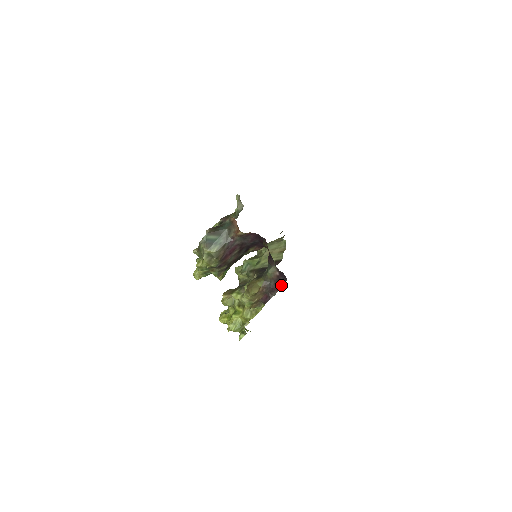
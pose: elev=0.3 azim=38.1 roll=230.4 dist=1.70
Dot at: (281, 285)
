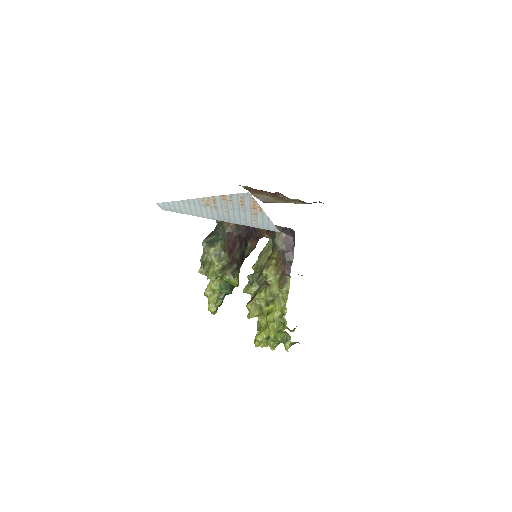
Dot at: (293, 244)
